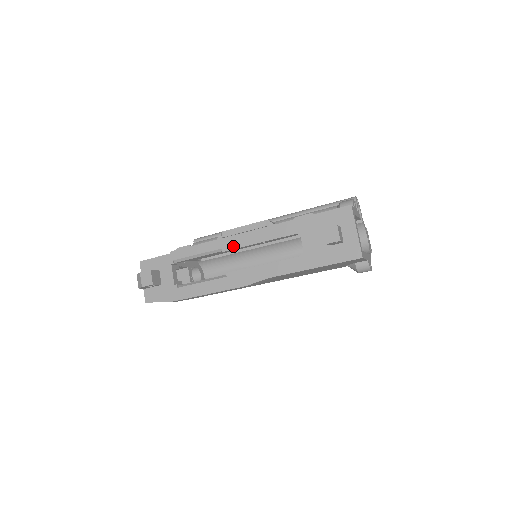
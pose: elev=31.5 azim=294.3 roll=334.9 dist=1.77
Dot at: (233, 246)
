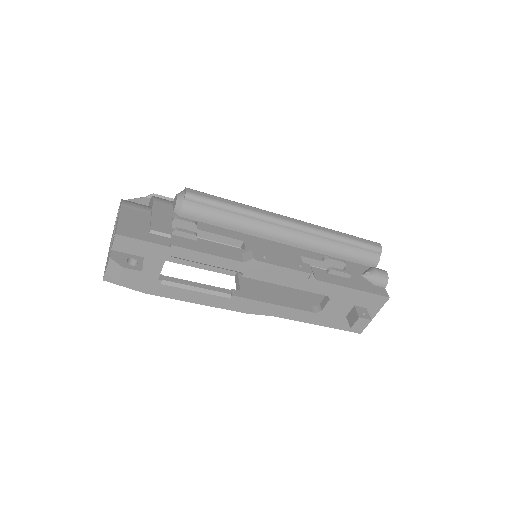
Dot at: (258, 277)
